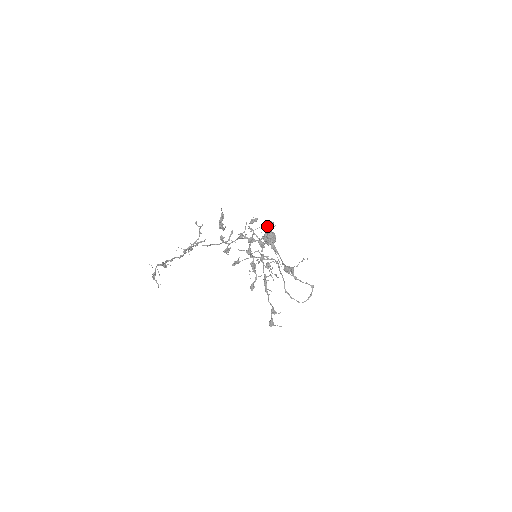
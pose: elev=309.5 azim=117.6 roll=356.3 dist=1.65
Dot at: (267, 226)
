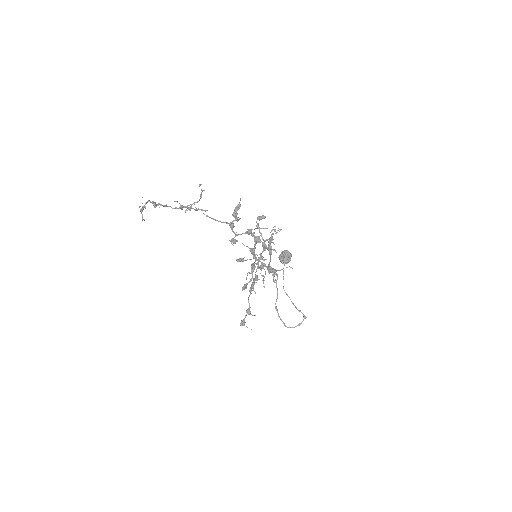
Dot at: occluded
